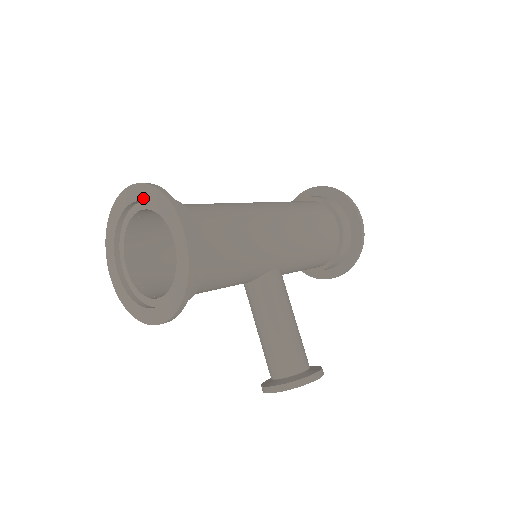
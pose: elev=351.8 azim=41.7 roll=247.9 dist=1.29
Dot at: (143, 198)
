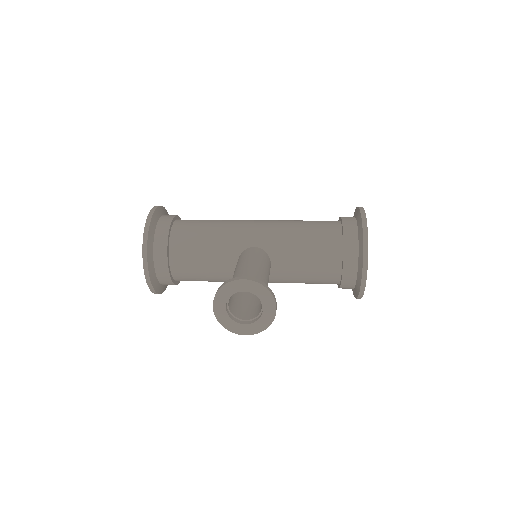
Dot at: occluded
